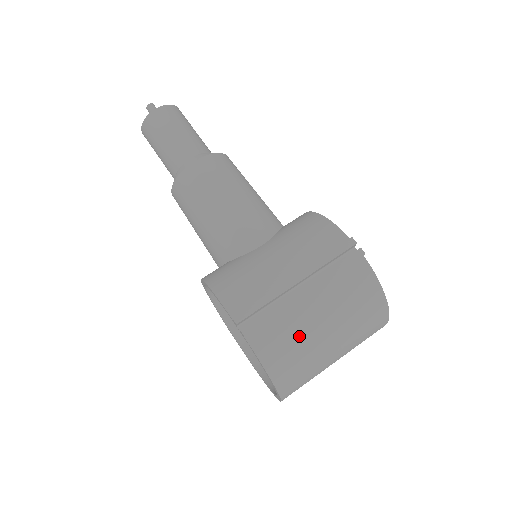
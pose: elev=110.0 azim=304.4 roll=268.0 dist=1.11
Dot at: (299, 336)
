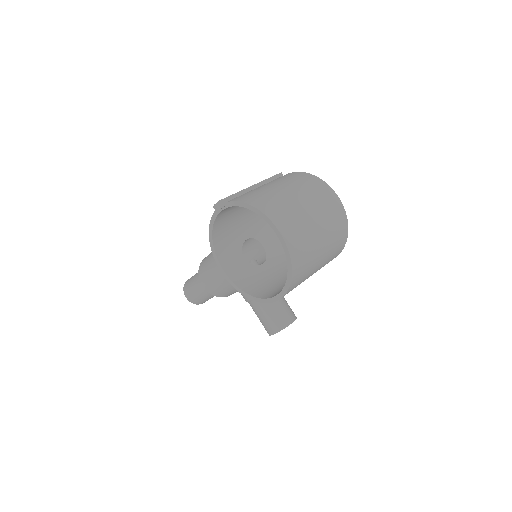
Dot at: (256, 191)
